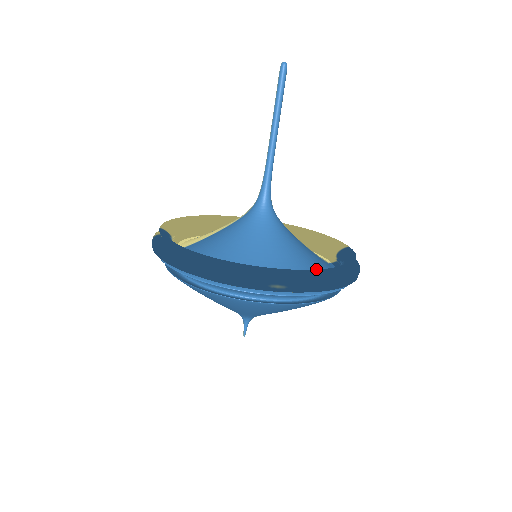
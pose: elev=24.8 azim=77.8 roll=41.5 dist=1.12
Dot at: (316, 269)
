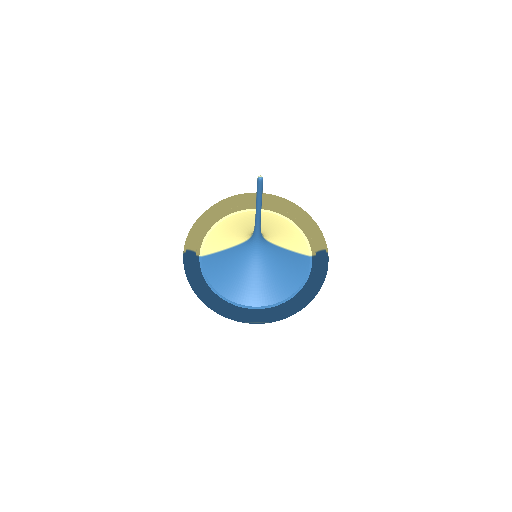
Dot at: (292, 282)
